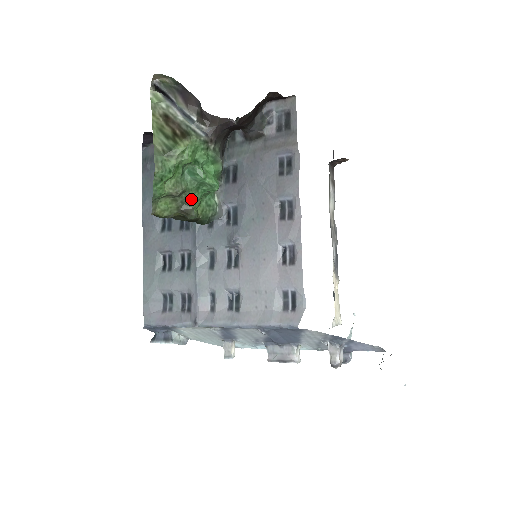
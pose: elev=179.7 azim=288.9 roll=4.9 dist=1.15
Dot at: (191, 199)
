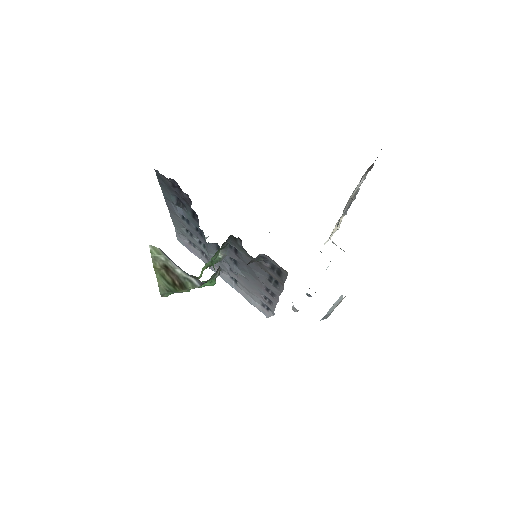
Dot at: occluded
